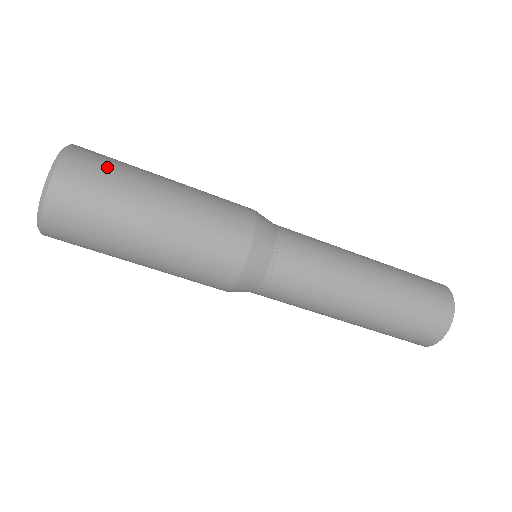
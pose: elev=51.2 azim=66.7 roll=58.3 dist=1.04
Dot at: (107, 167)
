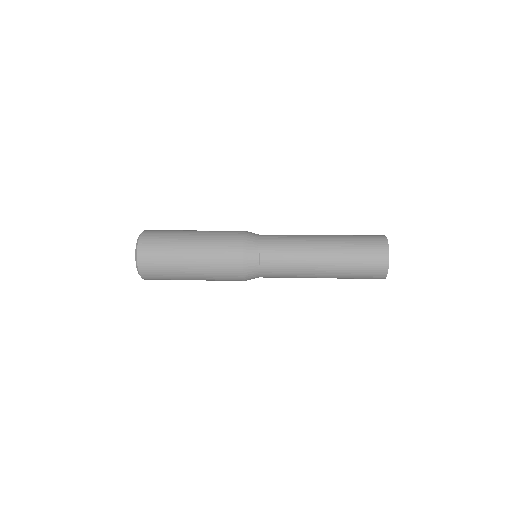
Dot at: (161, 275)
